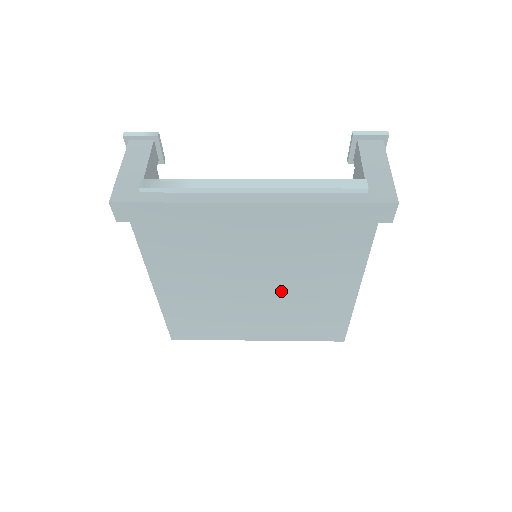
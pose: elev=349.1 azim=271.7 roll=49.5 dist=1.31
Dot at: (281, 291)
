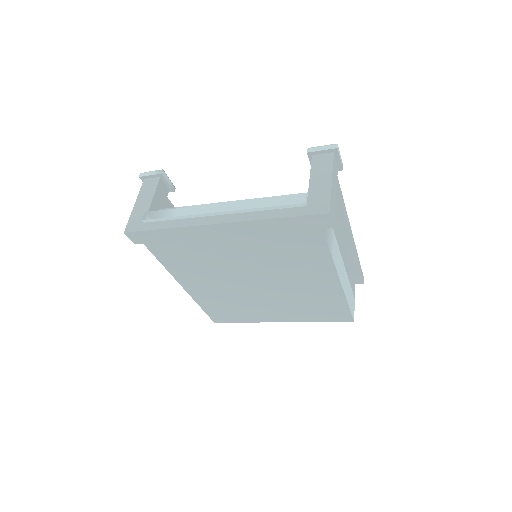
Dot at: (276, 284)
